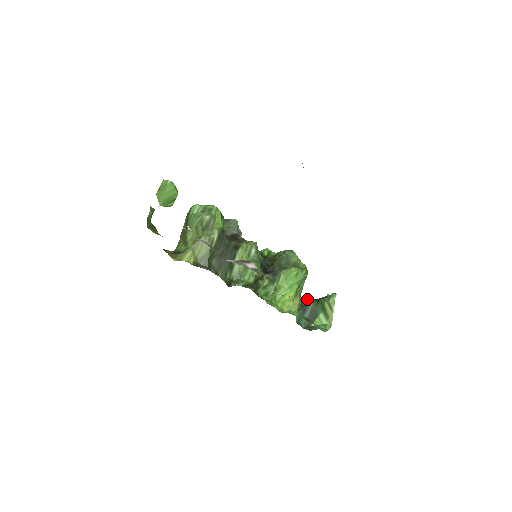
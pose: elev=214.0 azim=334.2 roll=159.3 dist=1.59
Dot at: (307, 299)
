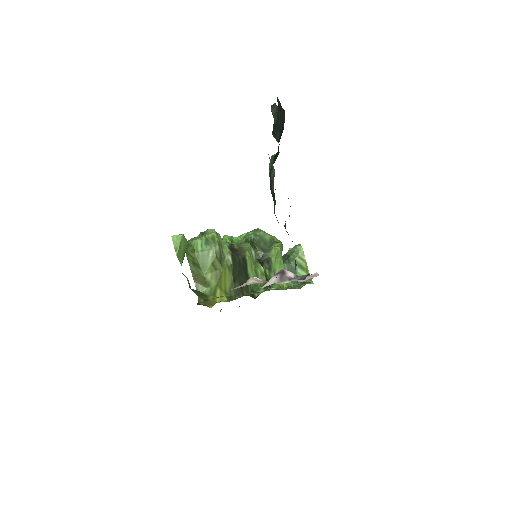
Dot at: occluded
